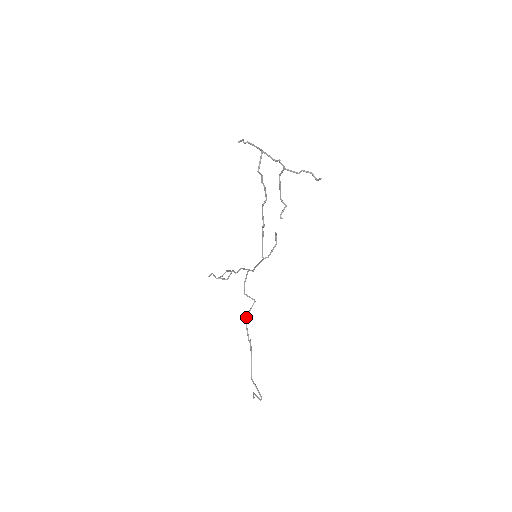
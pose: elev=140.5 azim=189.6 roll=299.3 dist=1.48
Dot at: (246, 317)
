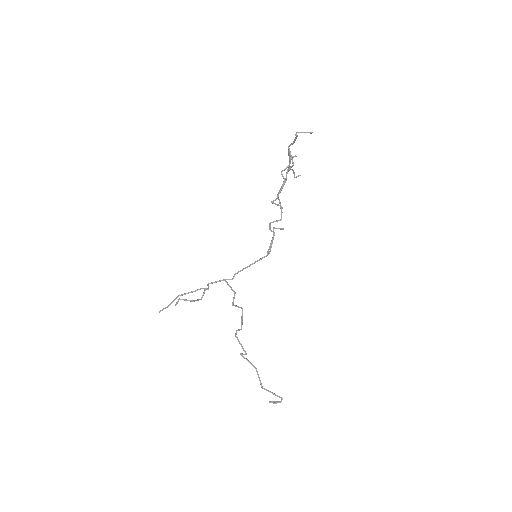
Dot at: occluded
